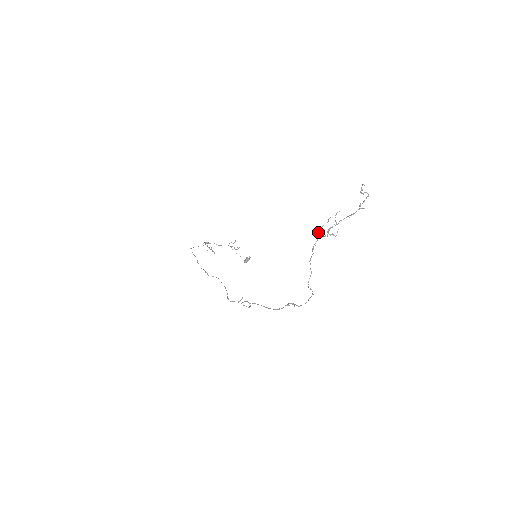
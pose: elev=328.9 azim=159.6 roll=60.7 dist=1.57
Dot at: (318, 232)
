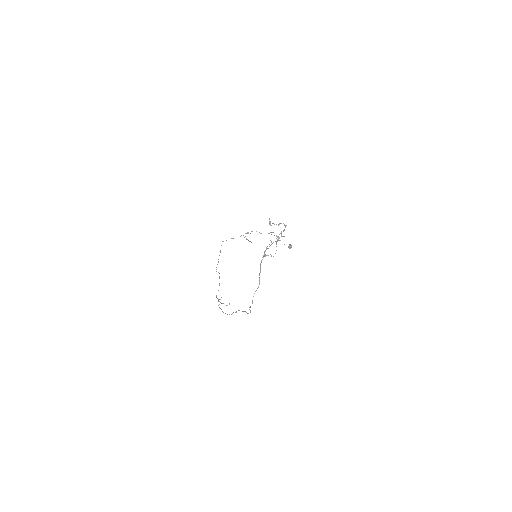
Dot at: occluded
